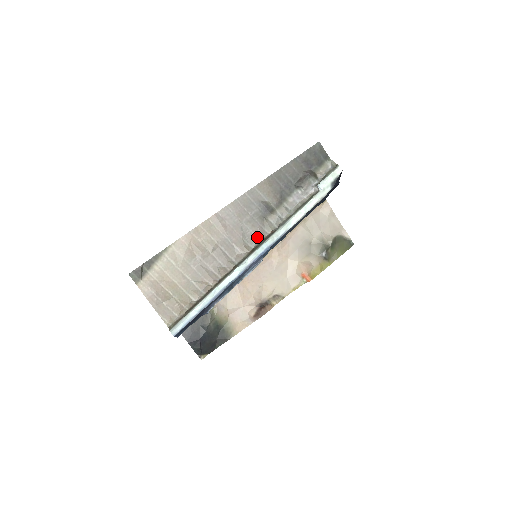
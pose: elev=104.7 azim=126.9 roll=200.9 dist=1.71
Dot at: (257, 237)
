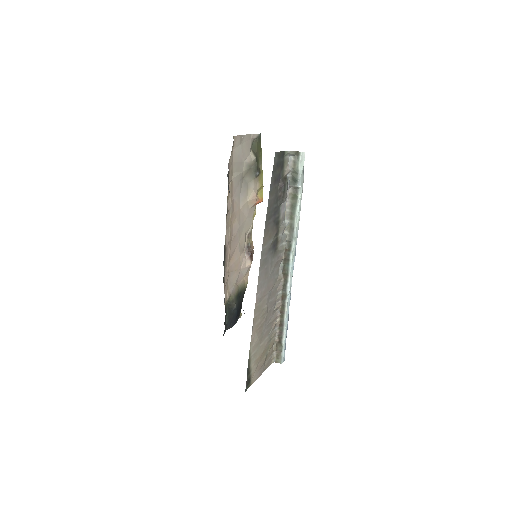
Dot at: (279, 264)
